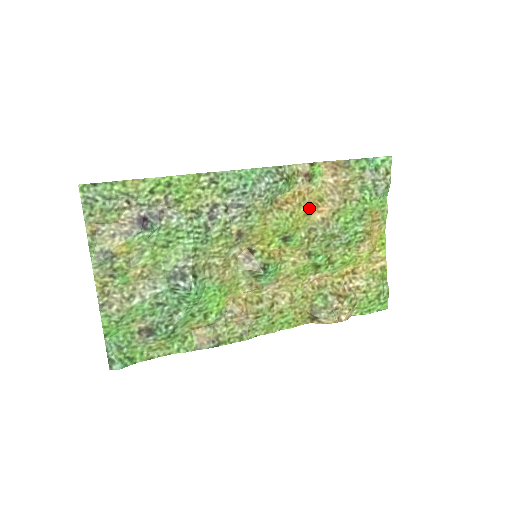
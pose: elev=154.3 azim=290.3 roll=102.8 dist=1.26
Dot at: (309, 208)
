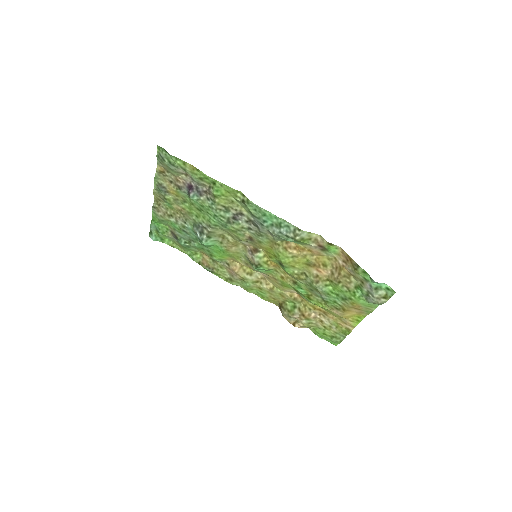
Dot at: (311, 263)
